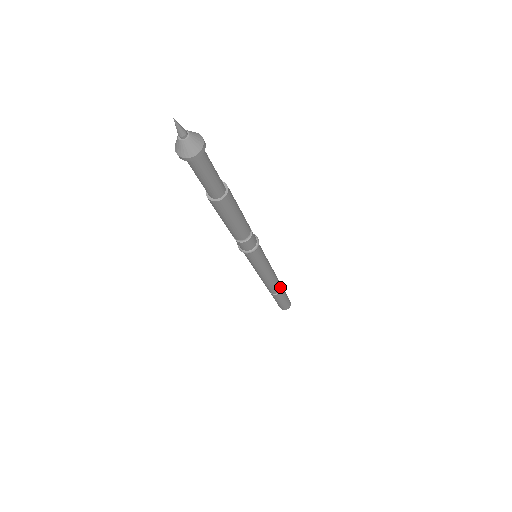
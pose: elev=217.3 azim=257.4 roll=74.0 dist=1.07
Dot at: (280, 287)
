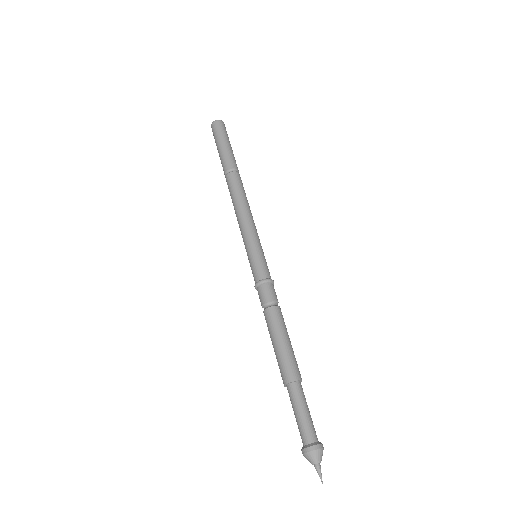
Dot at: occluded
